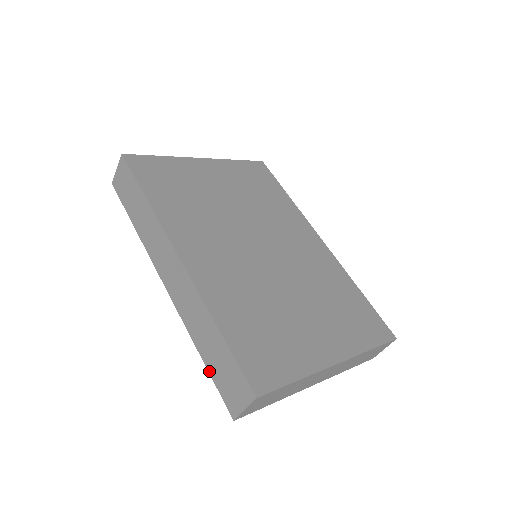
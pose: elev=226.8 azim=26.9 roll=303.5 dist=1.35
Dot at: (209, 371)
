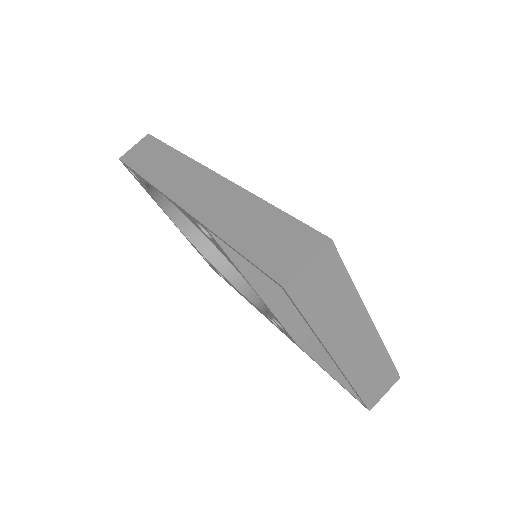
Dot at: (242, 252)
